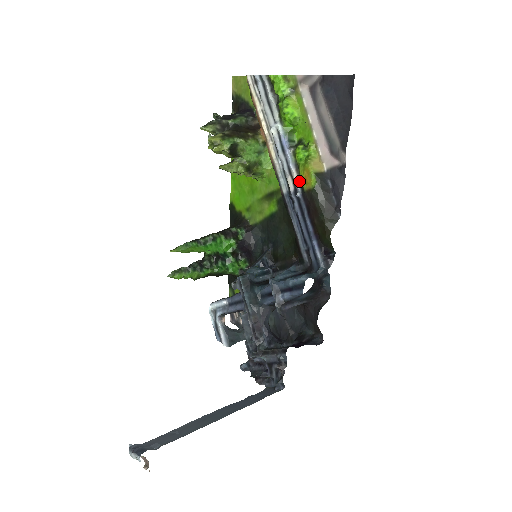
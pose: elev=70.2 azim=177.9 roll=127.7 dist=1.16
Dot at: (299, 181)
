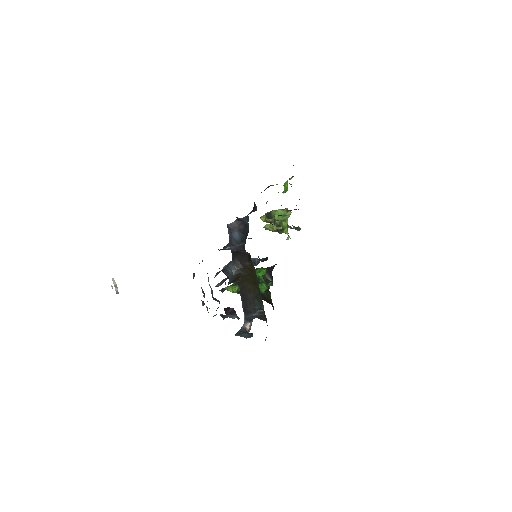
Dot at: occluded
